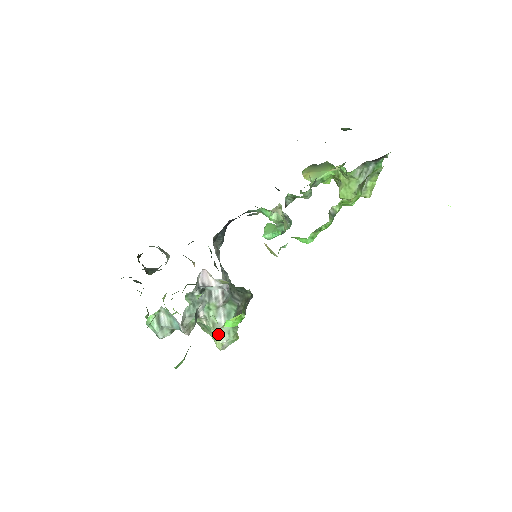
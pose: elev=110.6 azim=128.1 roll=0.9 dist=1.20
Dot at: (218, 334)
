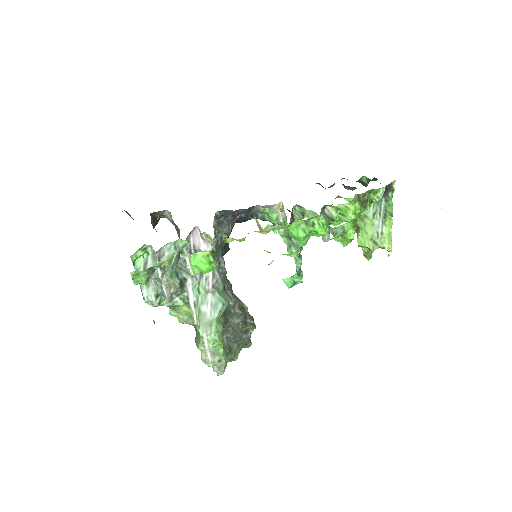
Dot at: (201, 325)
